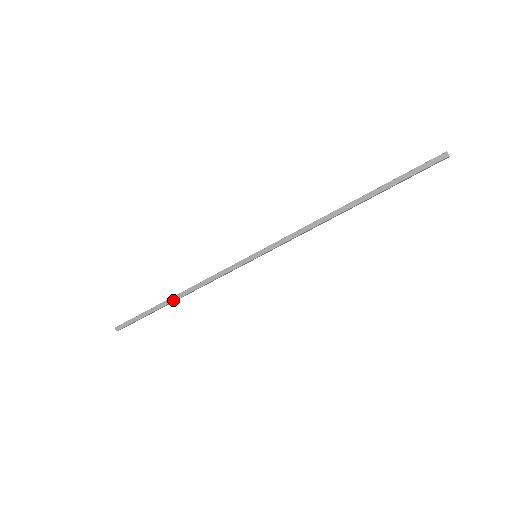
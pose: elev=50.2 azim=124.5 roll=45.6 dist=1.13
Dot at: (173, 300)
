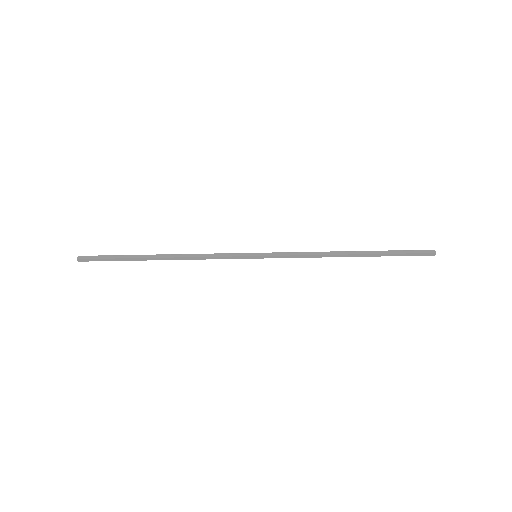
Dot at: (157, 257)
